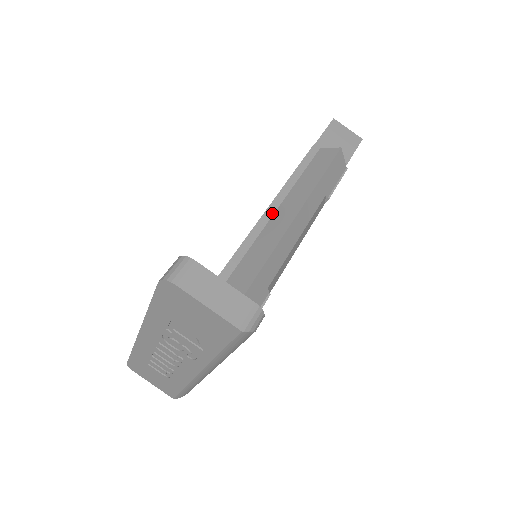
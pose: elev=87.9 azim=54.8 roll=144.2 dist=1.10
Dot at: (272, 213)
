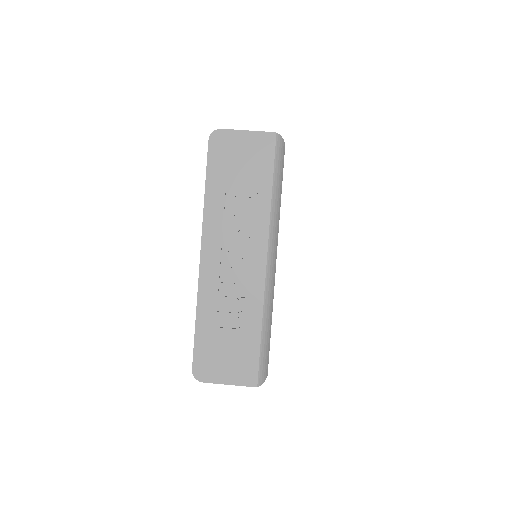
Dot at: occluded
